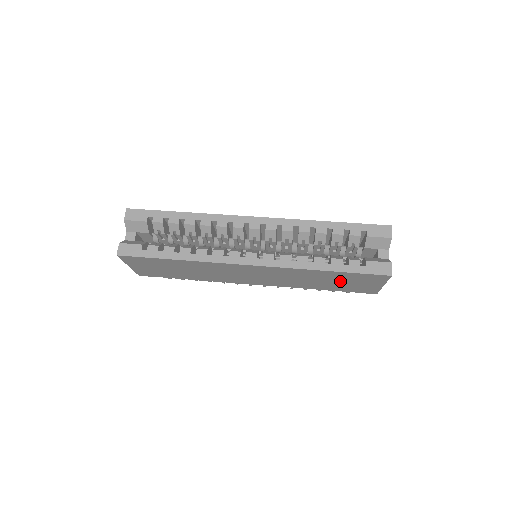
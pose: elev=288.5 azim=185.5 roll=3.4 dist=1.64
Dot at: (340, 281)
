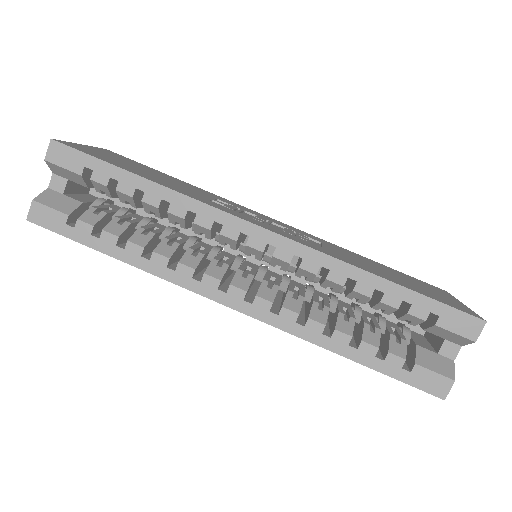
Dot at: occluded
